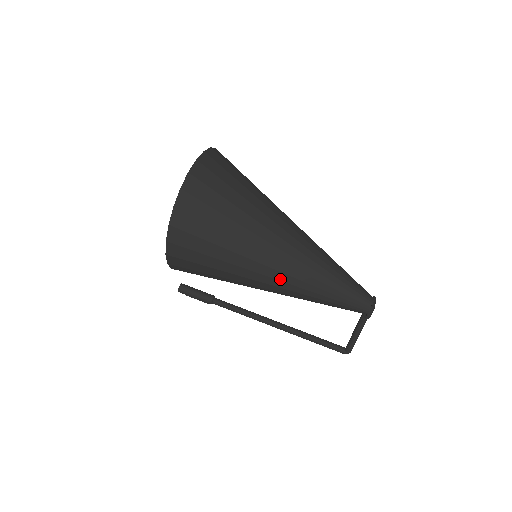
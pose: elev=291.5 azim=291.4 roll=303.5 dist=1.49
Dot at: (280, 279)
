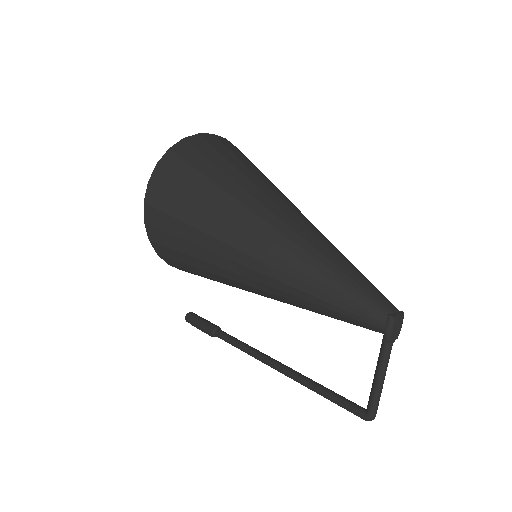
Dot at: (259, 258)
